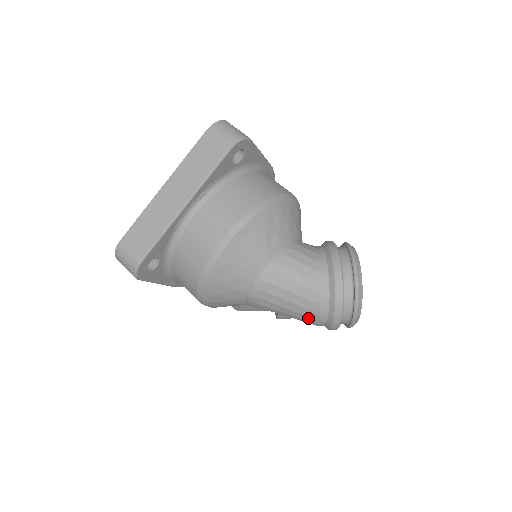
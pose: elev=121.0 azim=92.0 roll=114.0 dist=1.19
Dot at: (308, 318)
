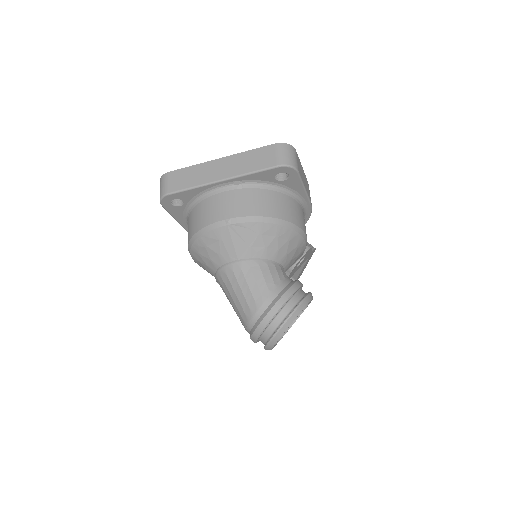
Dot at: (241, 318)
